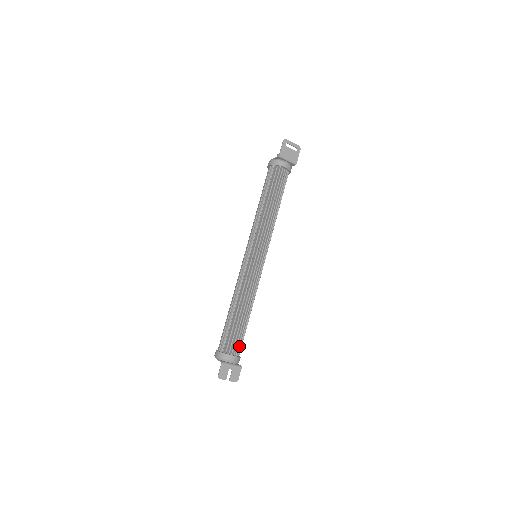
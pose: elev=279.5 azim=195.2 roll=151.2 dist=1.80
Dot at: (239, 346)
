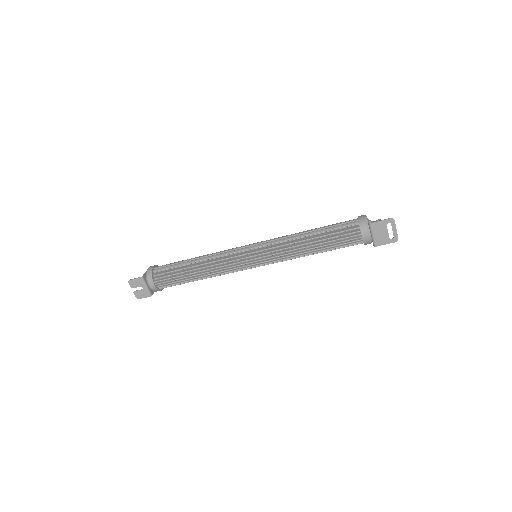
Dot at: (168, 284)
